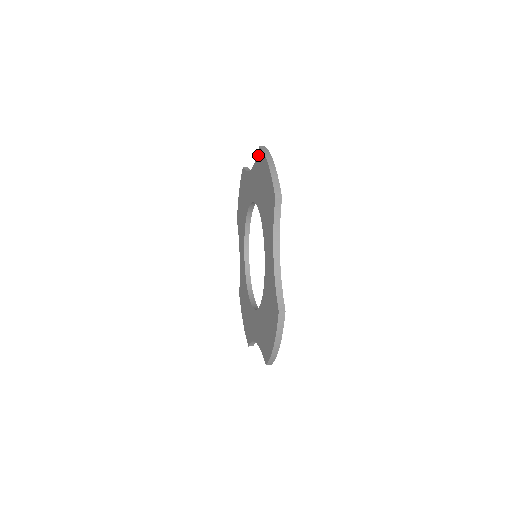
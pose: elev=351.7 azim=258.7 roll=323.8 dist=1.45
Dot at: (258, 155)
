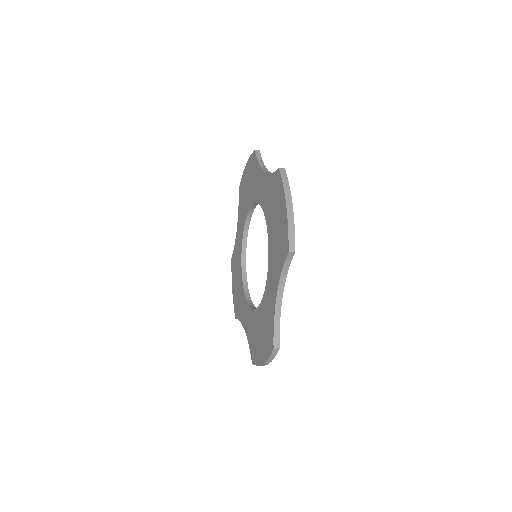
Dot at: (239, 194)
